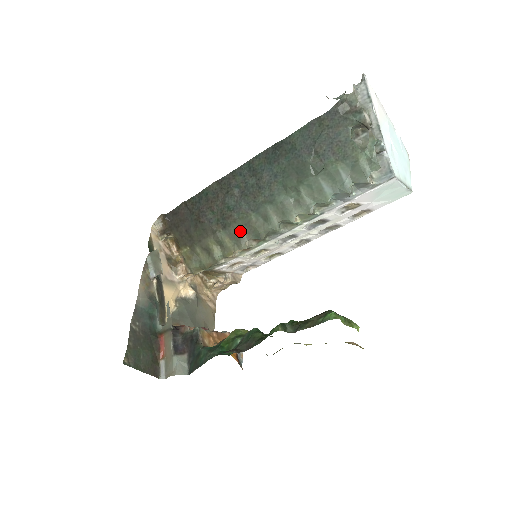
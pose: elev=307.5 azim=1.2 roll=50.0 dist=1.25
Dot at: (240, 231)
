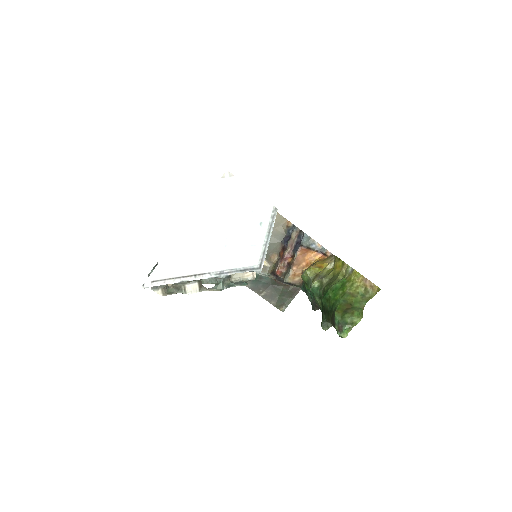
Dot at: occluded
